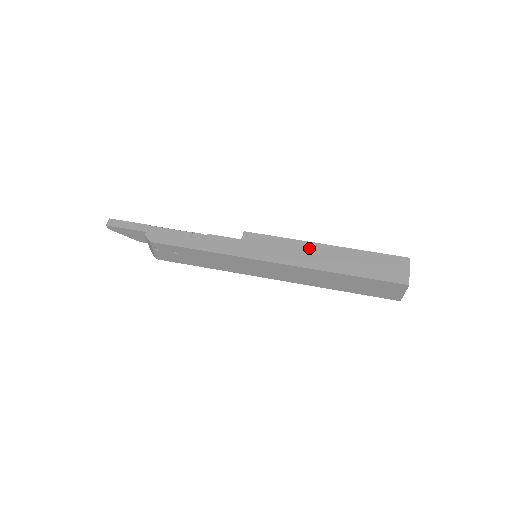
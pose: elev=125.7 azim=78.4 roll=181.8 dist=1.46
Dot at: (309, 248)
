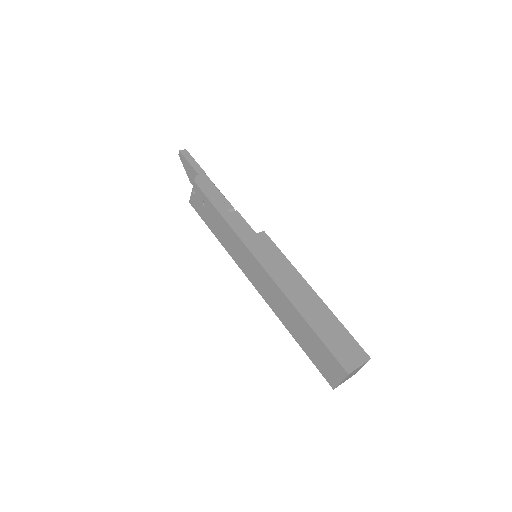
Dot at: (299, 281)
